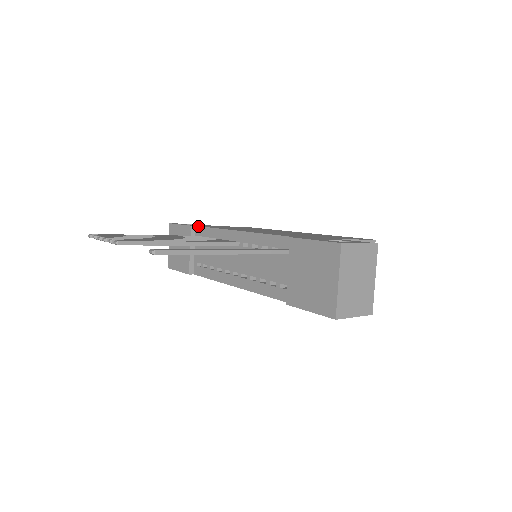
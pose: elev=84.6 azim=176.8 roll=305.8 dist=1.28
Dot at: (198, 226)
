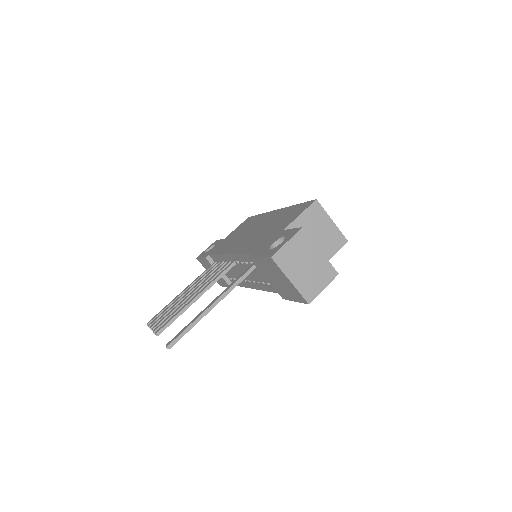
Dot at: (210, 255)
